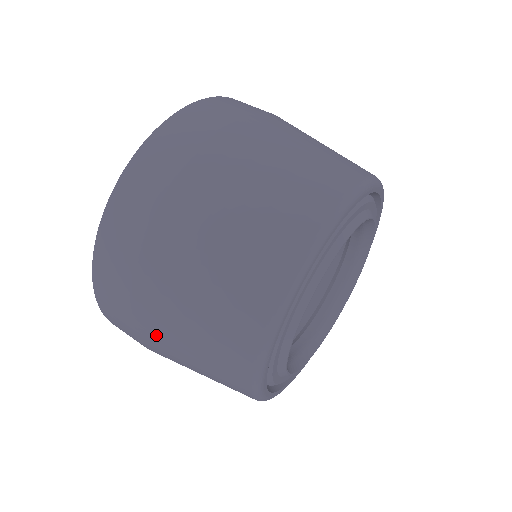
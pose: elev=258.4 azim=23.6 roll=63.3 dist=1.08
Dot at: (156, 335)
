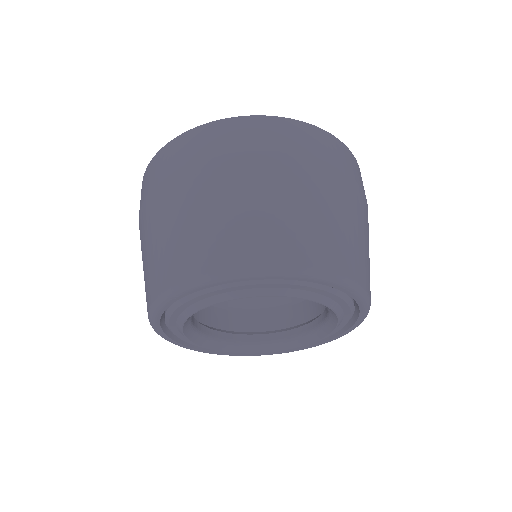
Dot at: (146, 220)
